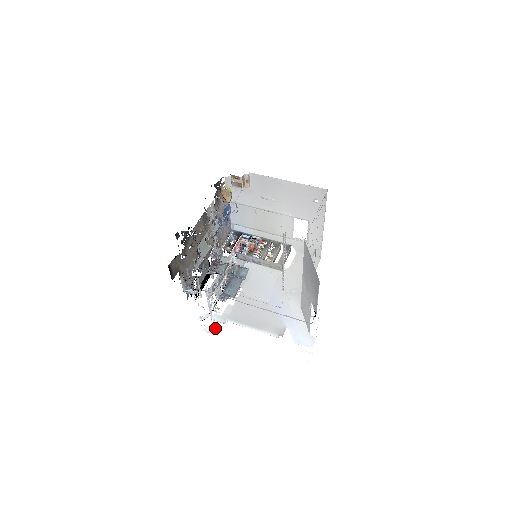
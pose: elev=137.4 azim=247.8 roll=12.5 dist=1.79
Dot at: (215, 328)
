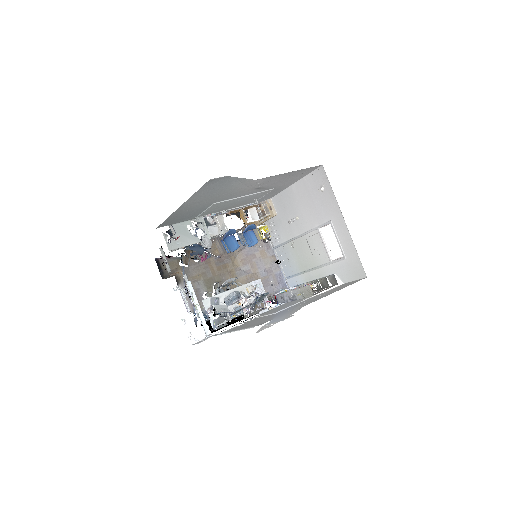
Dot at: (203, 340)
